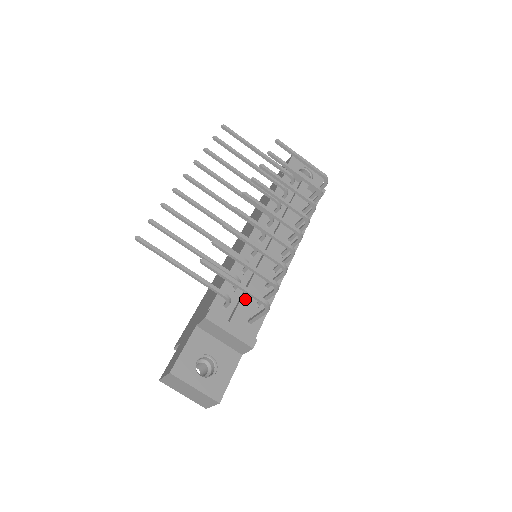
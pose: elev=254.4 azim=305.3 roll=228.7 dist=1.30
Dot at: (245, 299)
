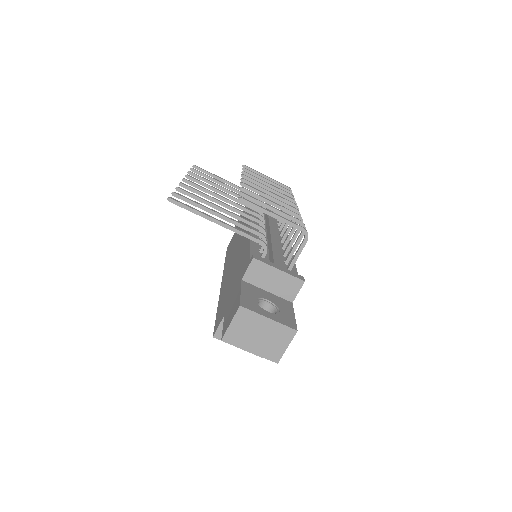
Dot at: (276, 254)
